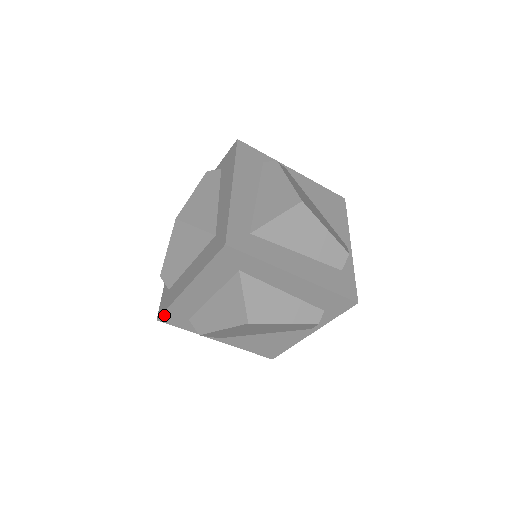
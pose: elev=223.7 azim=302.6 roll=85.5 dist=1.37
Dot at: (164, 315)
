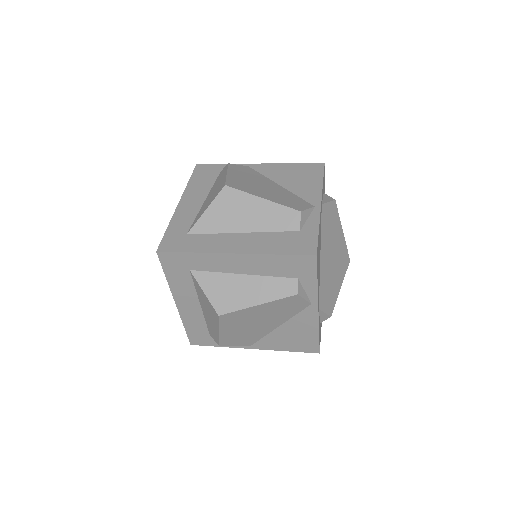
Dot at: (190, 338)
